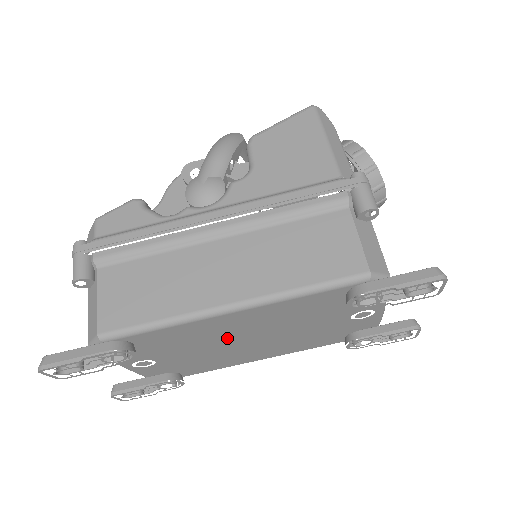
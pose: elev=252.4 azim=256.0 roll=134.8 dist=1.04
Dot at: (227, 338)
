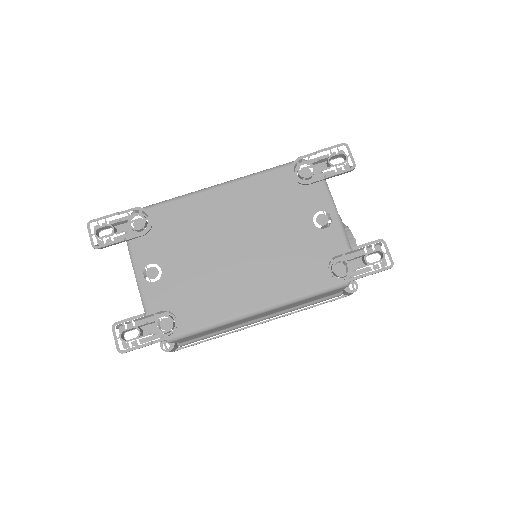
Dot at: (218, 236)
